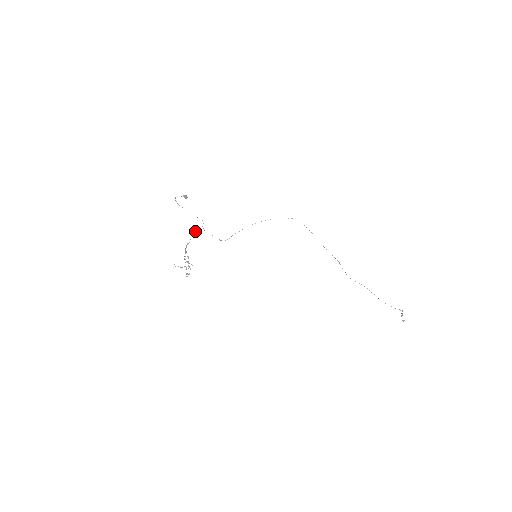
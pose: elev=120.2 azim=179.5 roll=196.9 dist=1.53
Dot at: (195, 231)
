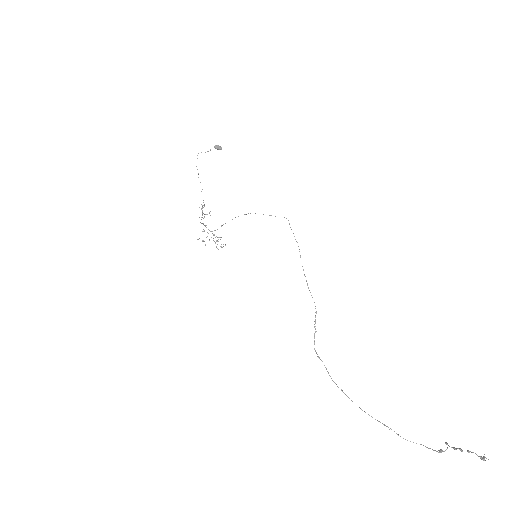
Dot at: (204, 205)
